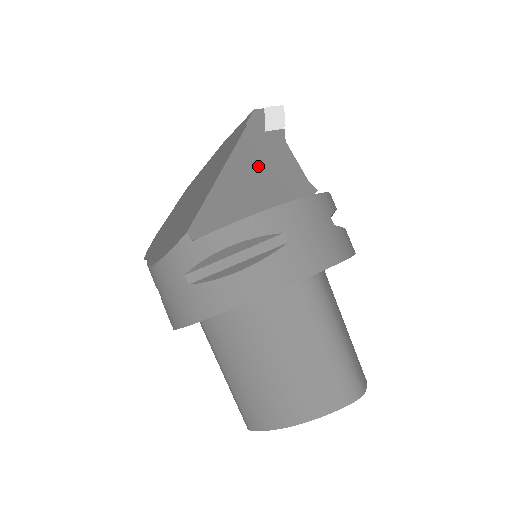
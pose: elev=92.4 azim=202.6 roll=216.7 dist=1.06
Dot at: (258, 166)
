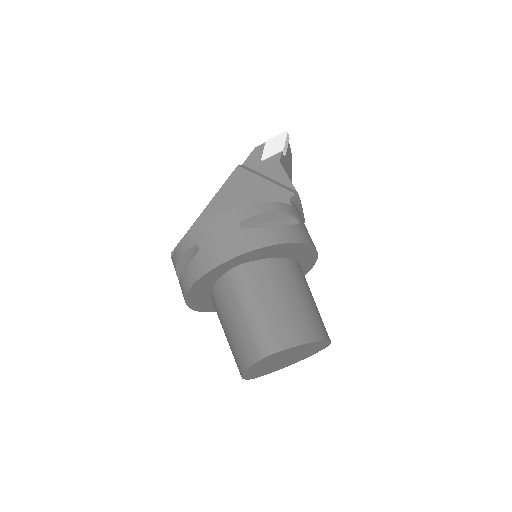
Dot at: (238, 194)
